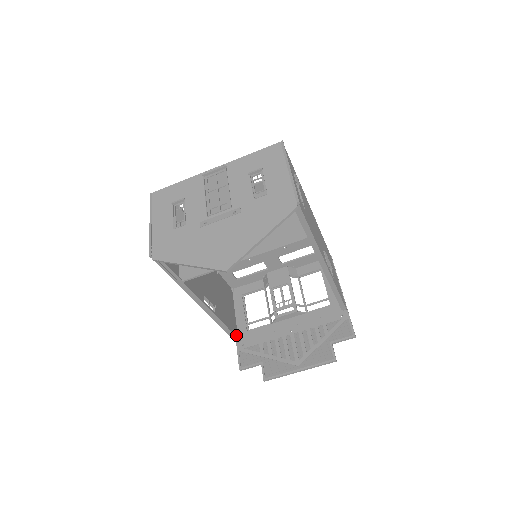
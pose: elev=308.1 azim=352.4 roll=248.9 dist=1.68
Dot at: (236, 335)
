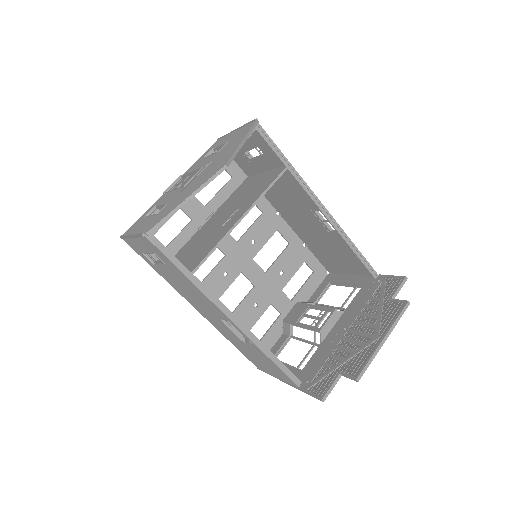
Dot at: occluded
